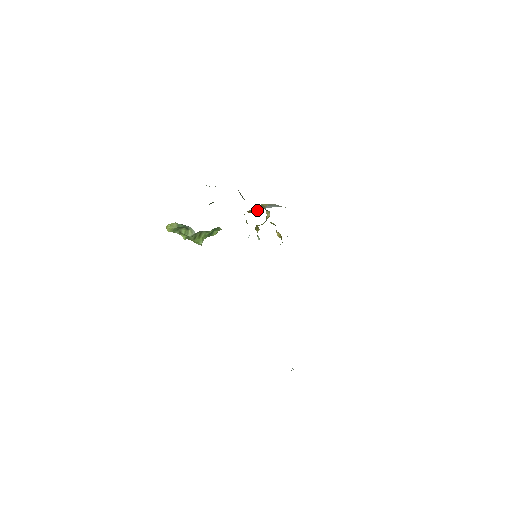
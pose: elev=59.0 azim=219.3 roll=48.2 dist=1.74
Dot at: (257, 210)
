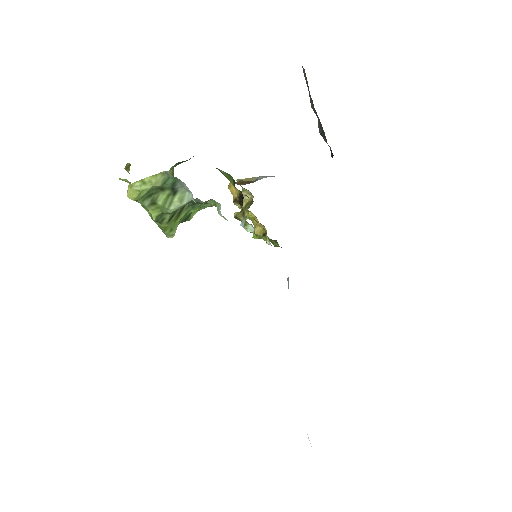
Dot at: (249, 181)
